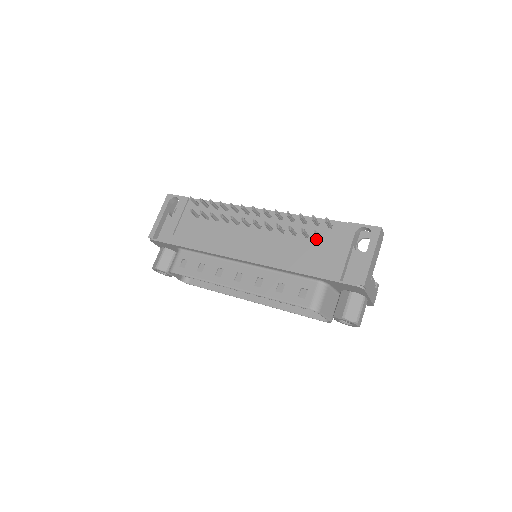
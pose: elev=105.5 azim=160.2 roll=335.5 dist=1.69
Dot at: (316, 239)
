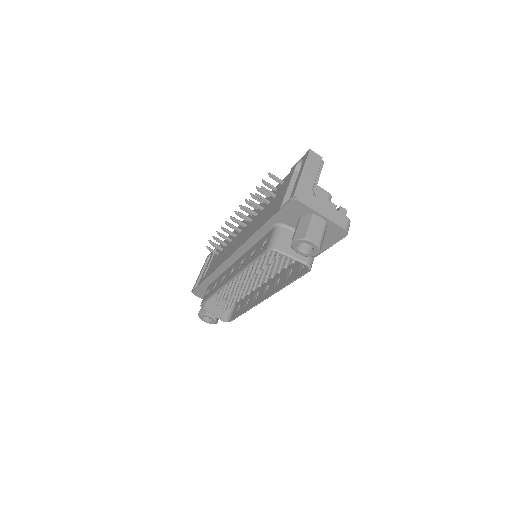
Dot at: (273, 199)
